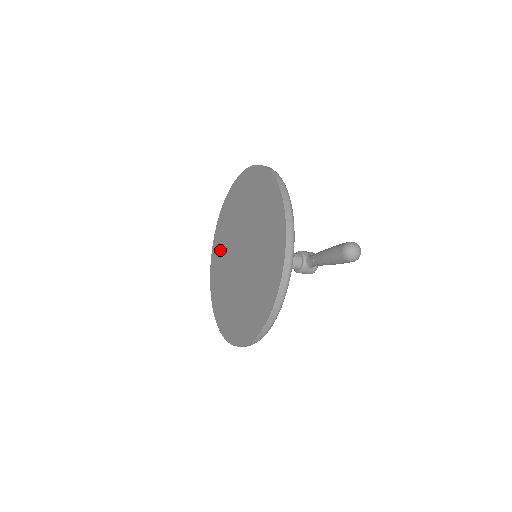
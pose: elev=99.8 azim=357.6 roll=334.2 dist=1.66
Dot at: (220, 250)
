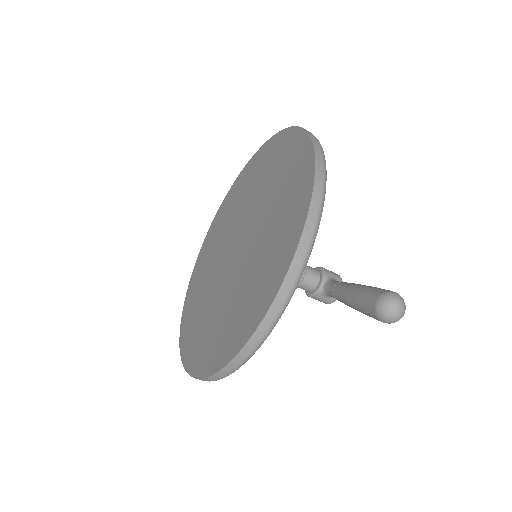
Dot at: (219, 226)
